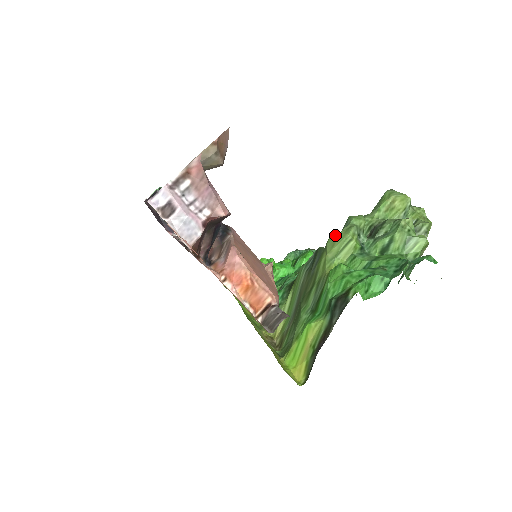
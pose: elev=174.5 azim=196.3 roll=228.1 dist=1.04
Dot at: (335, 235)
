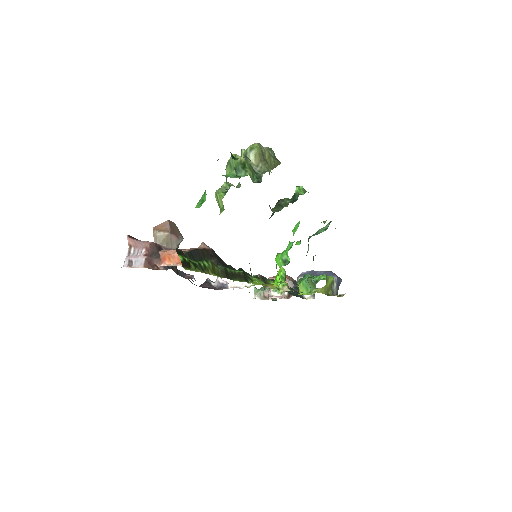
Dot at: occluded
